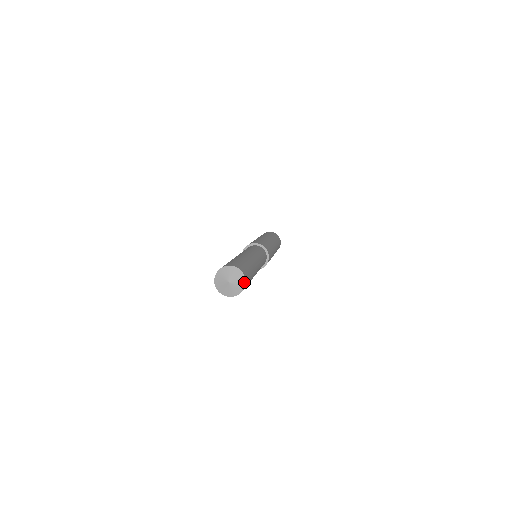
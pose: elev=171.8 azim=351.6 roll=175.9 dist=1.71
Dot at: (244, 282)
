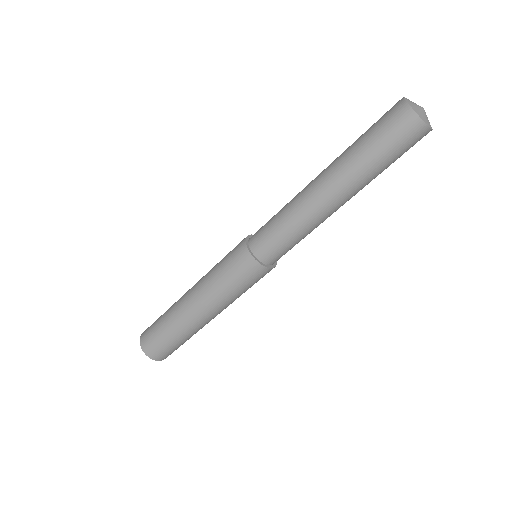
Dot at: occluded
